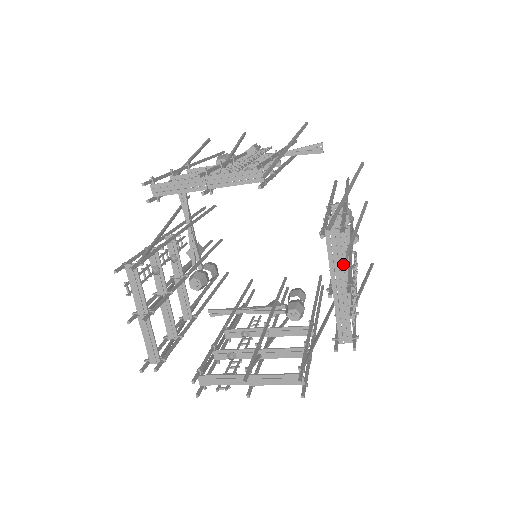
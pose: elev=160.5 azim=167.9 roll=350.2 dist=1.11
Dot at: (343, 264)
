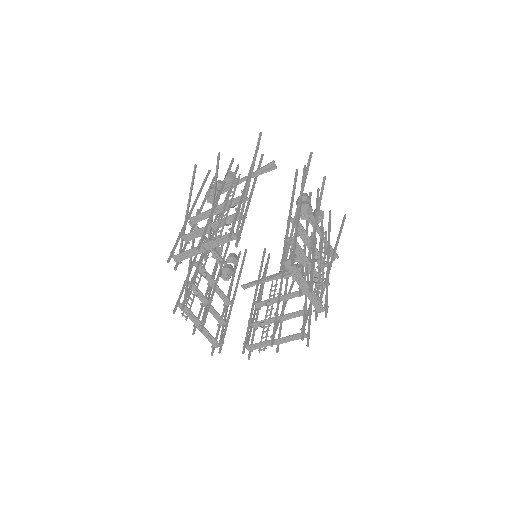
Dot at: (301, 275)
